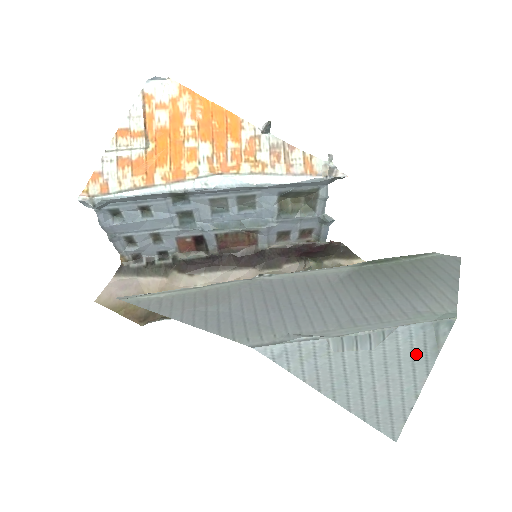
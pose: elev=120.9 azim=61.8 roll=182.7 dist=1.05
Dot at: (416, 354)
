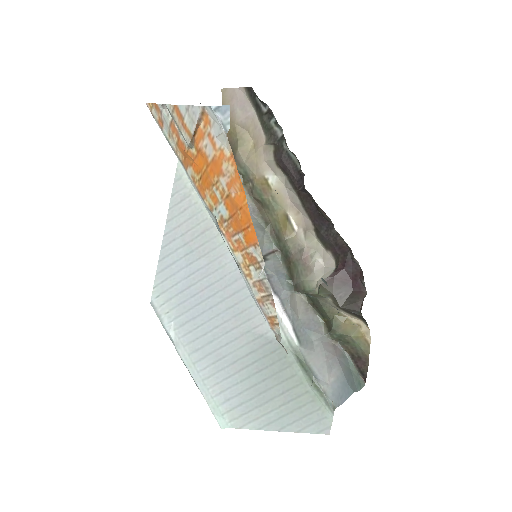
Dot at: occluded
